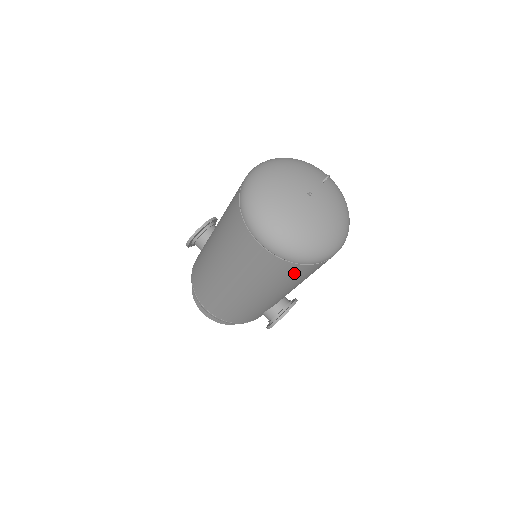
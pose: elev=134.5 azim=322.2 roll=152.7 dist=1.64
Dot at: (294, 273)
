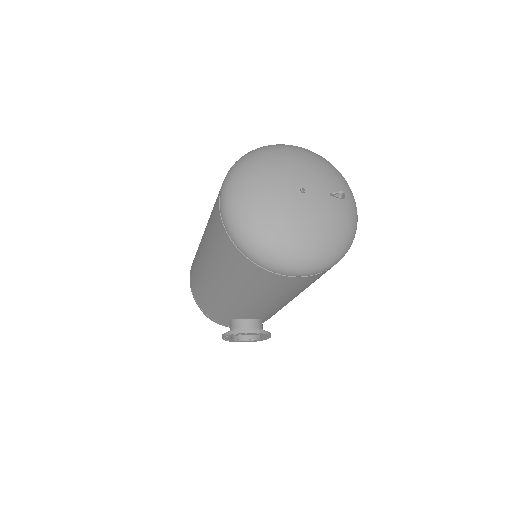
Dot at: (239, 265)
